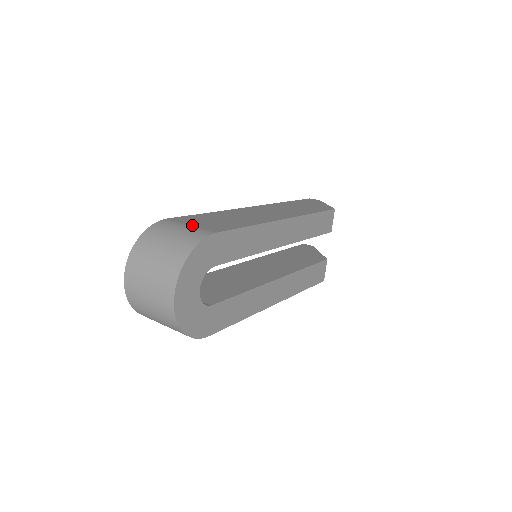
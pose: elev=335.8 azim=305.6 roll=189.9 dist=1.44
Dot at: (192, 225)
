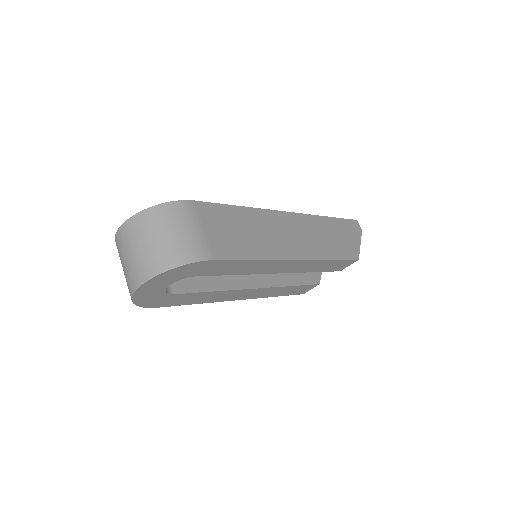
Dot at: (205, 230)
